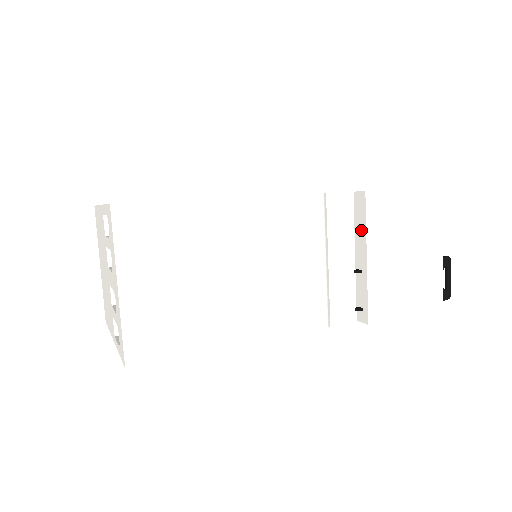
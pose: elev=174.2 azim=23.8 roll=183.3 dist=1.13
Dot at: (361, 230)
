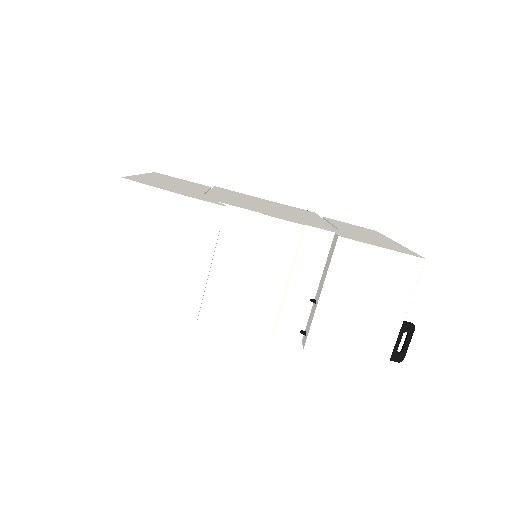
Dot at: (327, 267)
